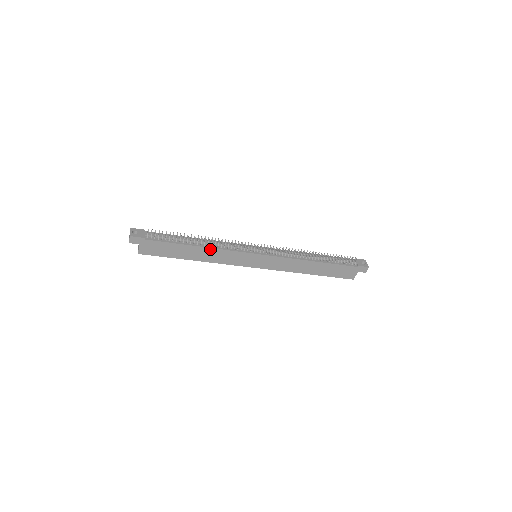
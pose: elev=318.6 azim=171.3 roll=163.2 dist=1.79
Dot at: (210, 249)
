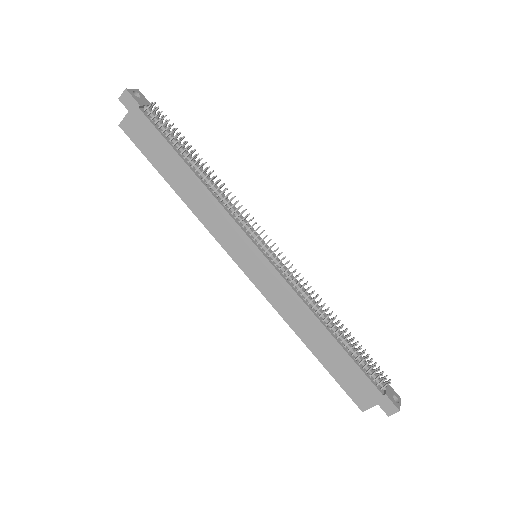
Dot at: (205, 190)
